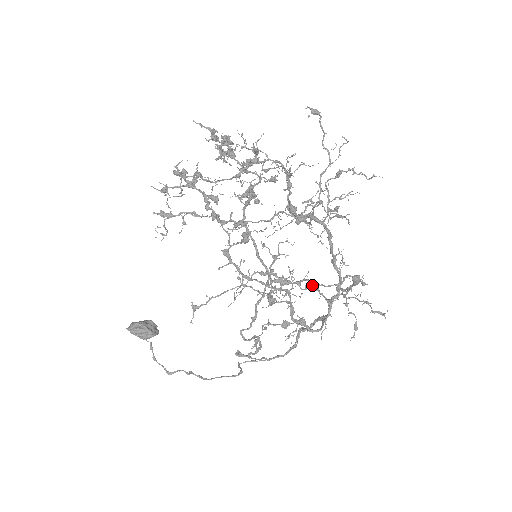
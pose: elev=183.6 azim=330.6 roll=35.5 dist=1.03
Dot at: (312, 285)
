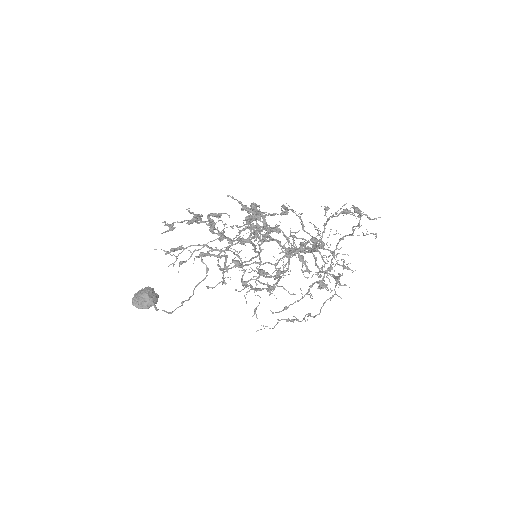
Dot at: (319, 314)
